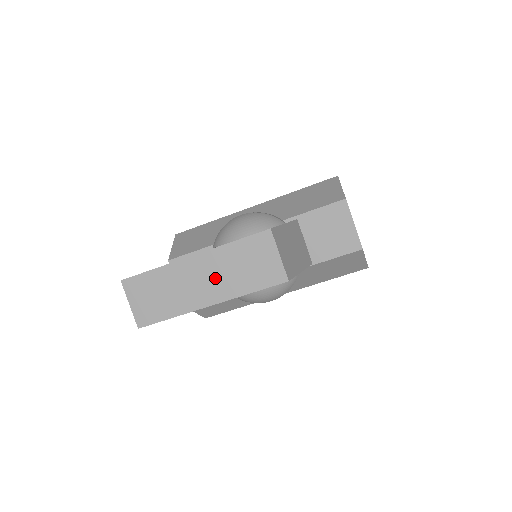
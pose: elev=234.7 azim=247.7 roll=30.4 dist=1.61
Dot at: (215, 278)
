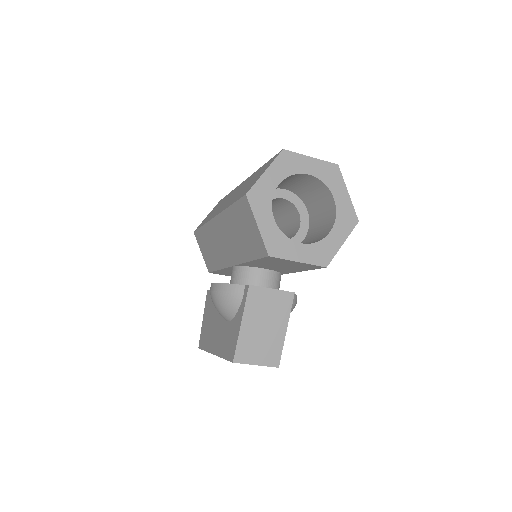
Dot at: occluded
